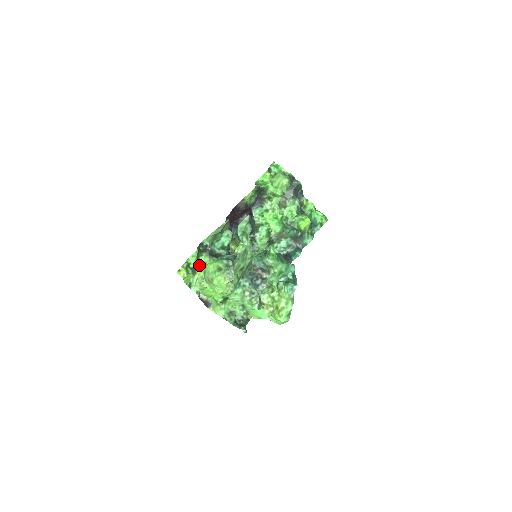
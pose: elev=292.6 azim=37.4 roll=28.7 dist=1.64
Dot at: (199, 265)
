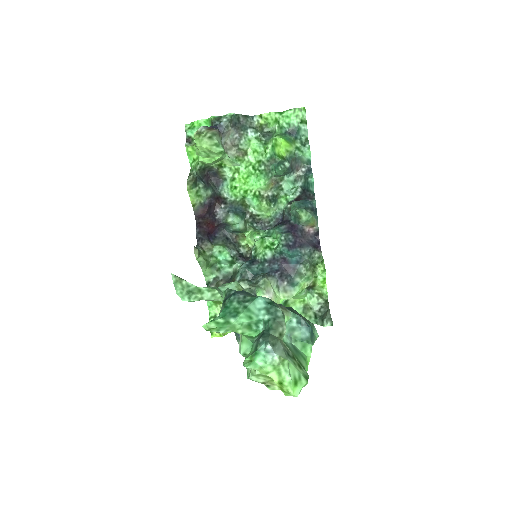
Dot at: occluded
